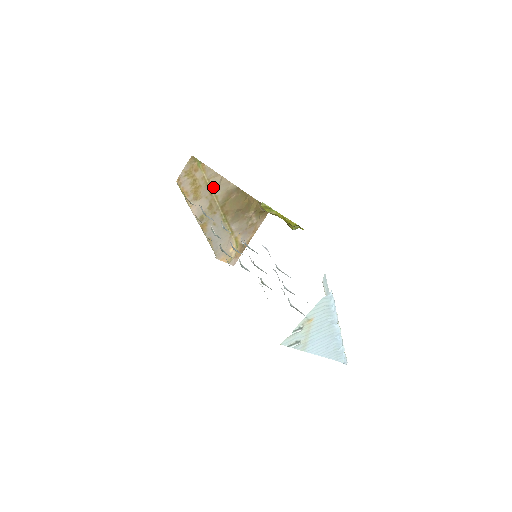
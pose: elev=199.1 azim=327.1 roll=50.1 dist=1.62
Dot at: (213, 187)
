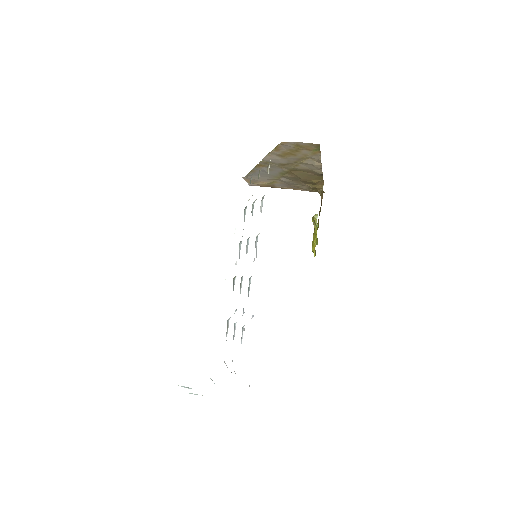
Dot at: (304, 162)
